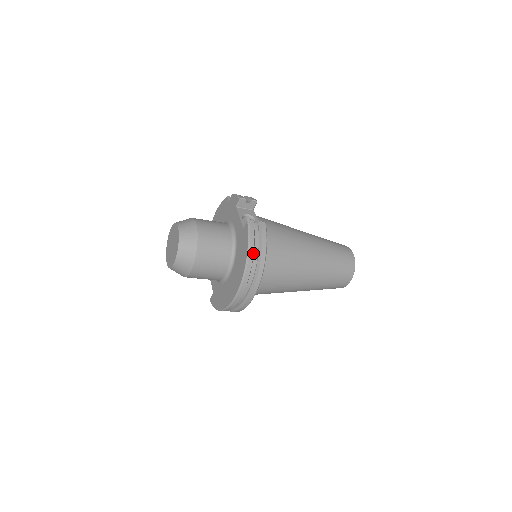
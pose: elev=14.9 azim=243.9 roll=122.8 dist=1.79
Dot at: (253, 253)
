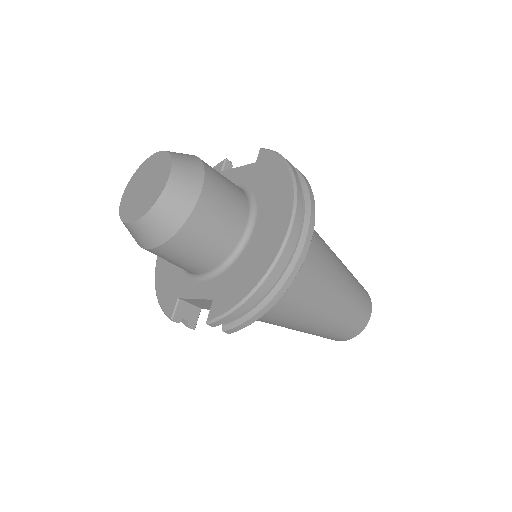
Dot at: (292, 166)
